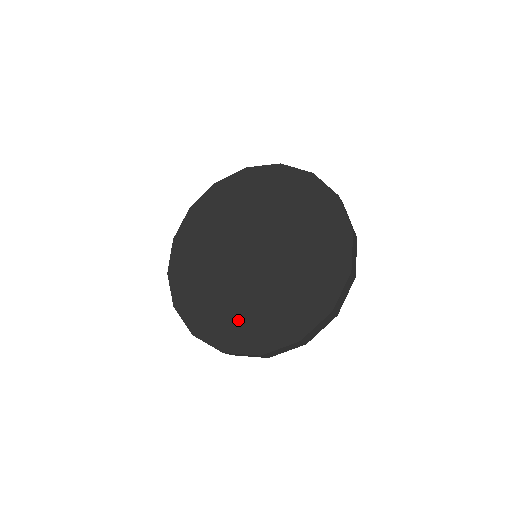
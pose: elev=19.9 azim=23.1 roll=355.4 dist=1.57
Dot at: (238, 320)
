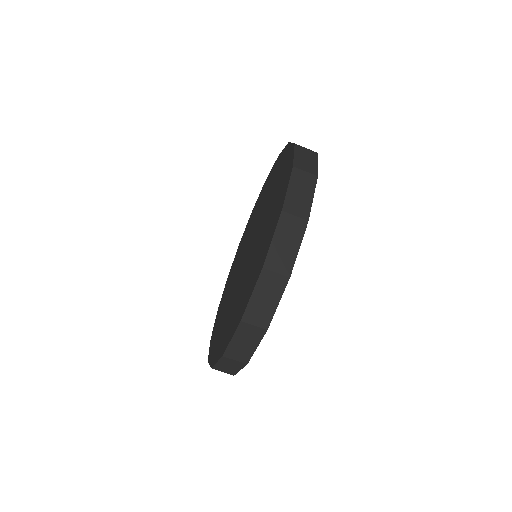
Dot at: (246, 288)
